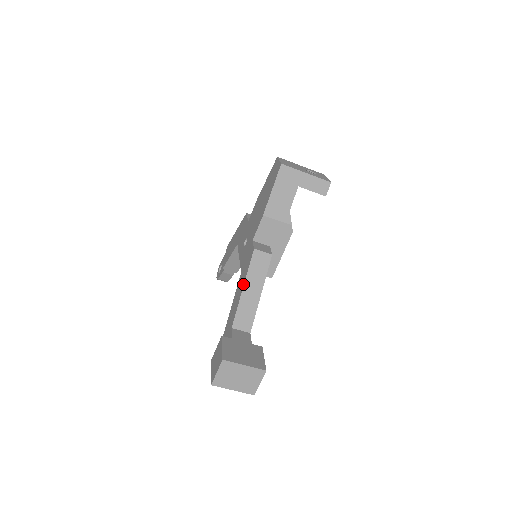
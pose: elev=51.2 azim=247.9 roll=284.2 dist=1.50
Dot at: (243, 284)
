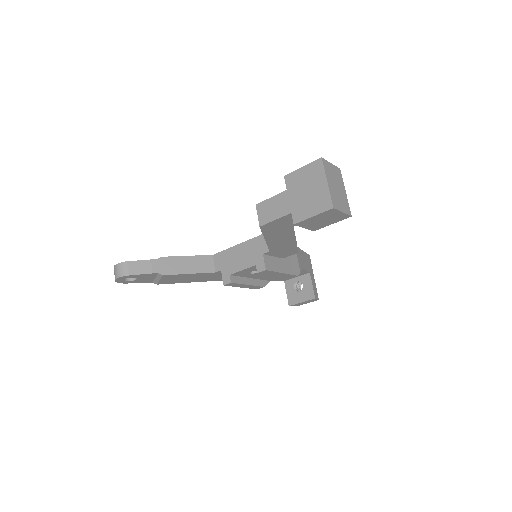
Dot at: occluded
